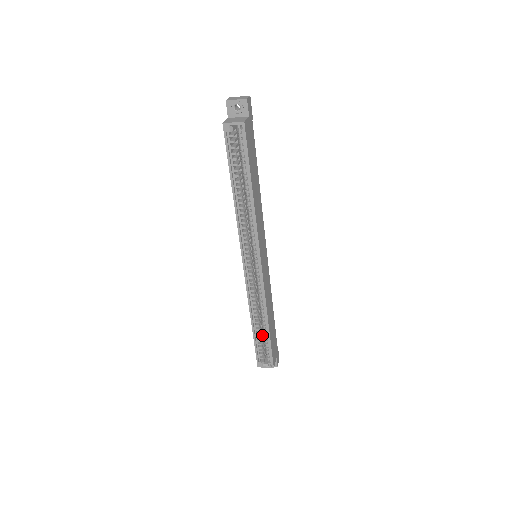
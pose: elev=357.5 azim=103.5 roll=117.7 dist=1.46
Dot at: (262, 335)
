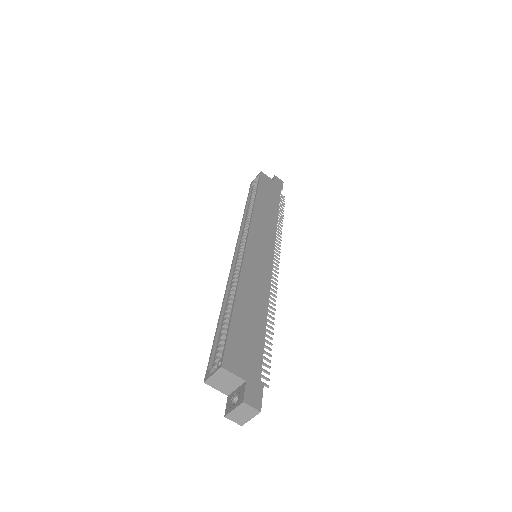
Dot at: occluded
